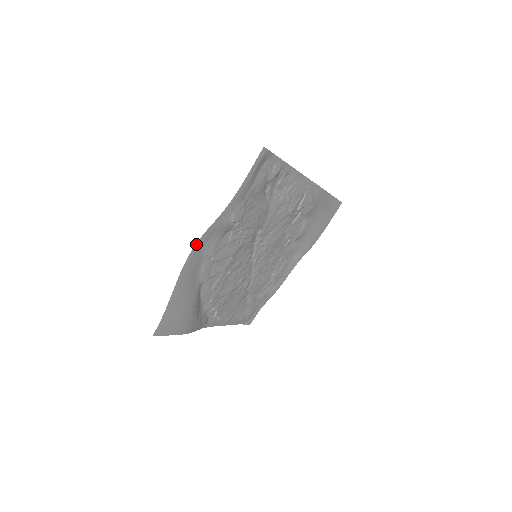
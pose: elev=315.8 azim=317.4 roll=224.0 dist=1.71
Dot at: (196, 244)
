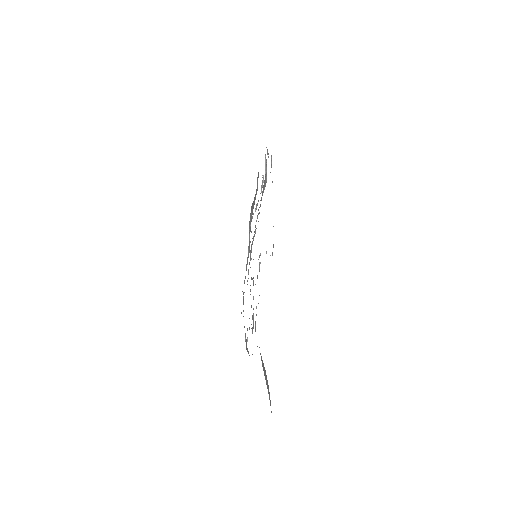
Dot at: occluded
